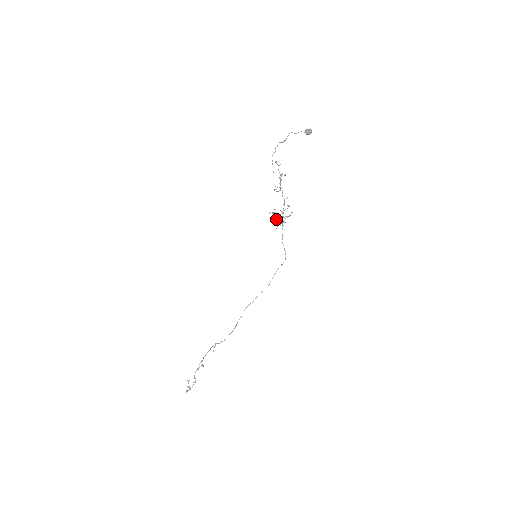
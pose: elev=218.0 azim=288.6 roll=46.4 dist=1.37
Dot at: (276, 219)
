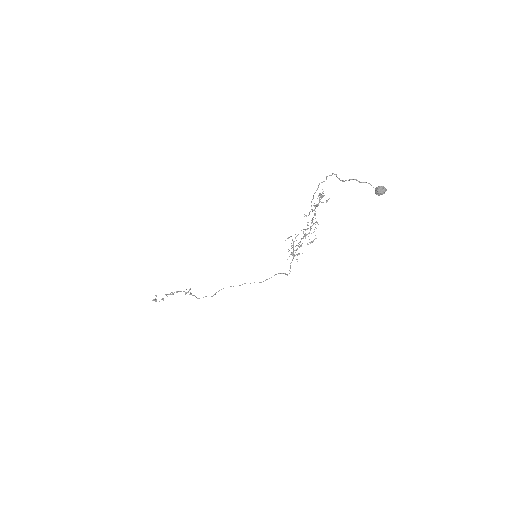
Dot at: occluded
